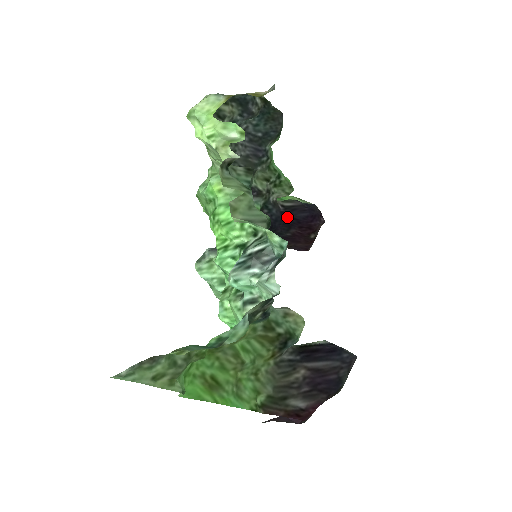
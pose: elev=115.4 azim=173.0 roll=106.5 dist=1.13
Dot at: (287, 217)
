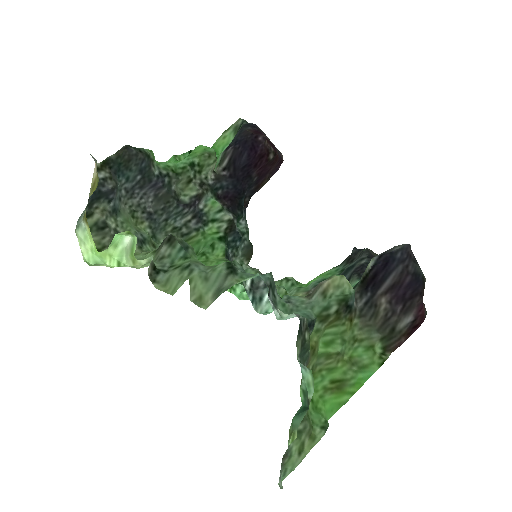
Dot at: (237, 174)
